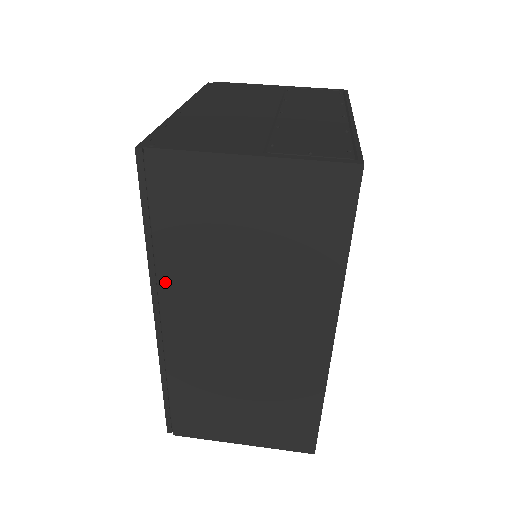
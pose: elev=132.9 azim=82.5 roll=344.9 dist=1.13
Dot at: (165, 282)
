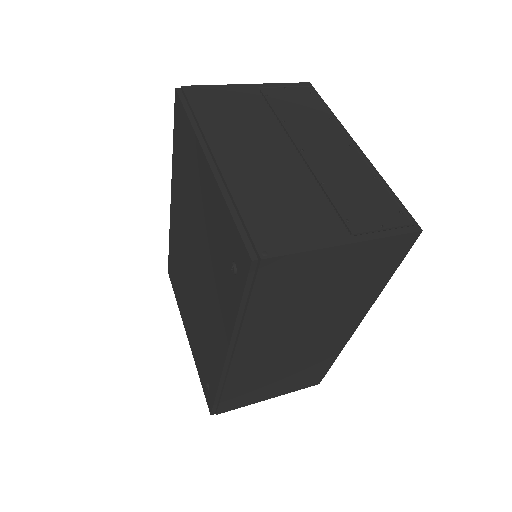
Dot at: (245, 335)
